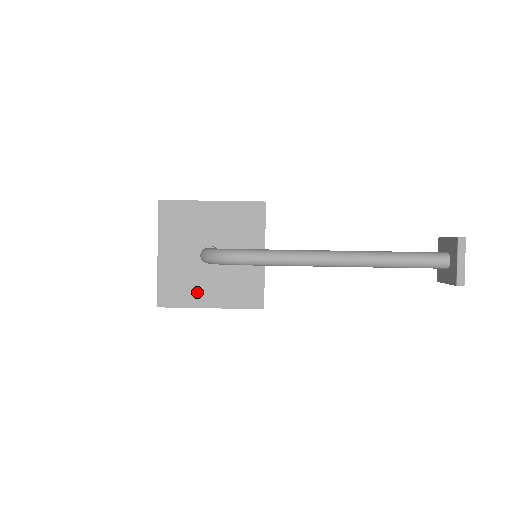
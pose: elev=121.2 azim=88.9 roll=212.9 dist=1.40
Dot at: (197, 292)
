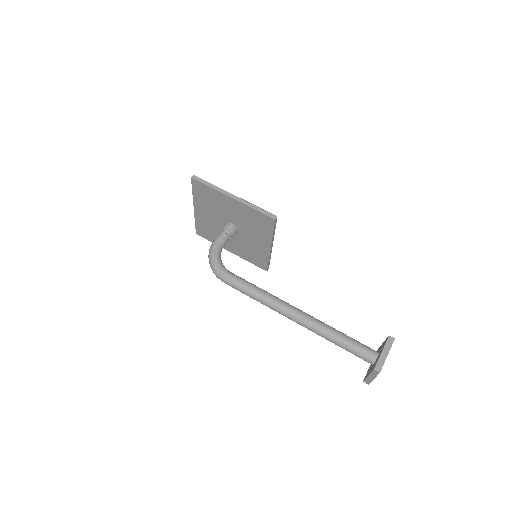
Dot at: occluded
